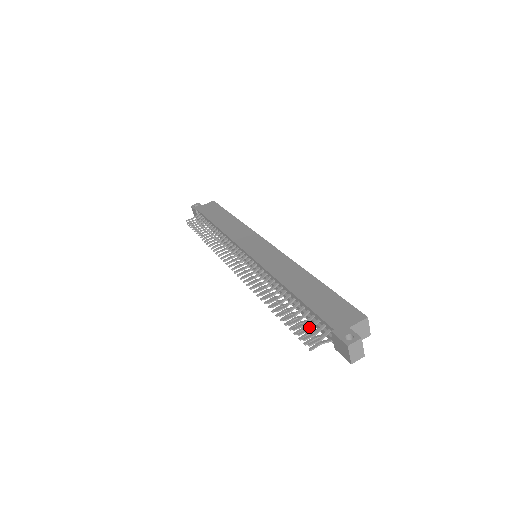
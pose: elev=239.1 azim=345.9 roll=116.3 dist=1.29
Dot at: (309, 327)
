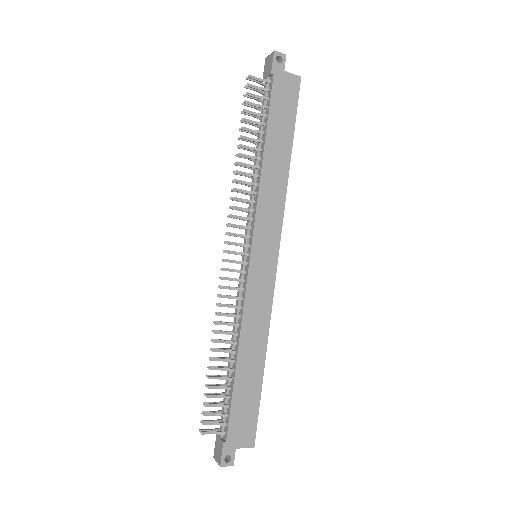
Dot at: (216, 413)
